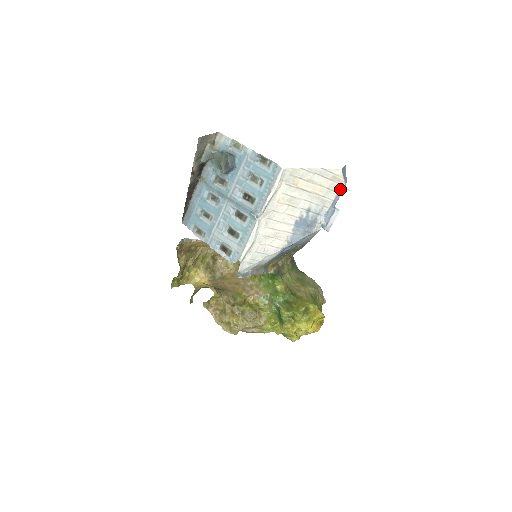
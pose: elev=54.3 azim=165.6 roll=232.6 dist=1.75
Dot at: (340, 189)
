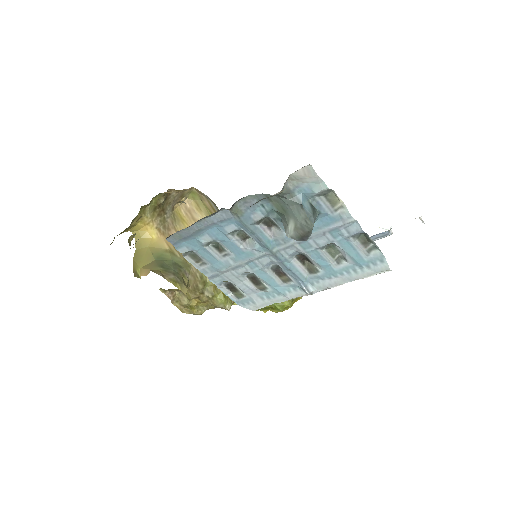
Dot at: occluded
